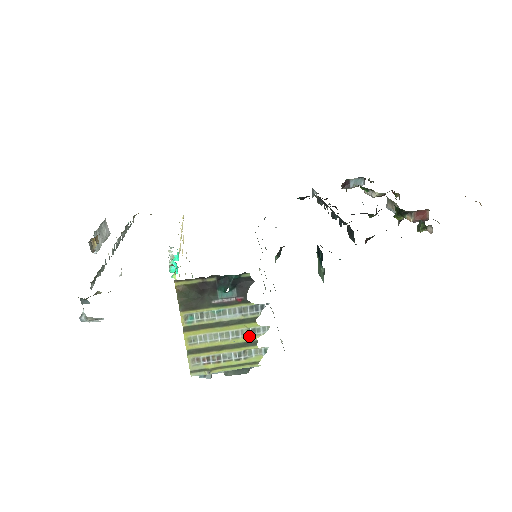
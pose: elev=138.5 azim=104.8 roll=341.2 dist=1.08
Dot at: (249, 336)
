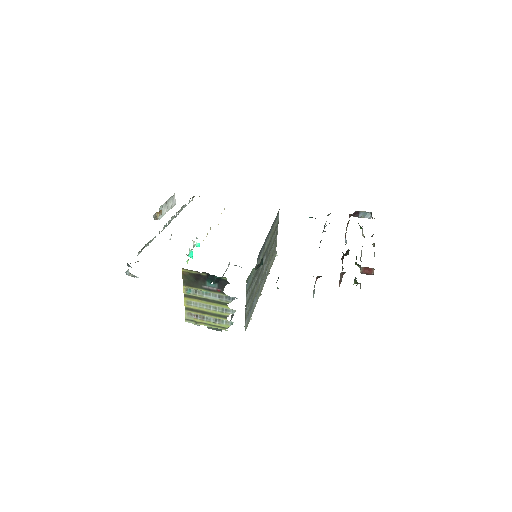
Dot at: (223, 312)
